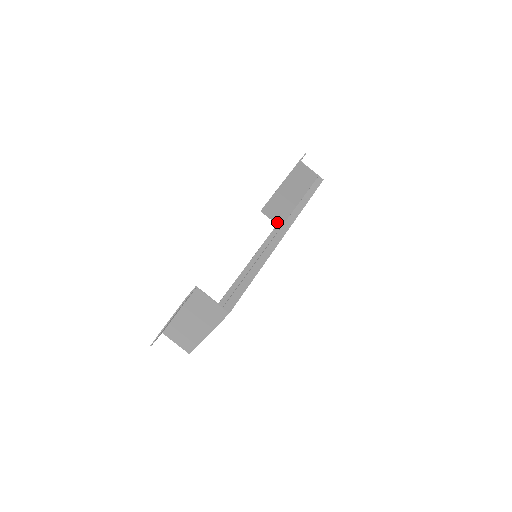
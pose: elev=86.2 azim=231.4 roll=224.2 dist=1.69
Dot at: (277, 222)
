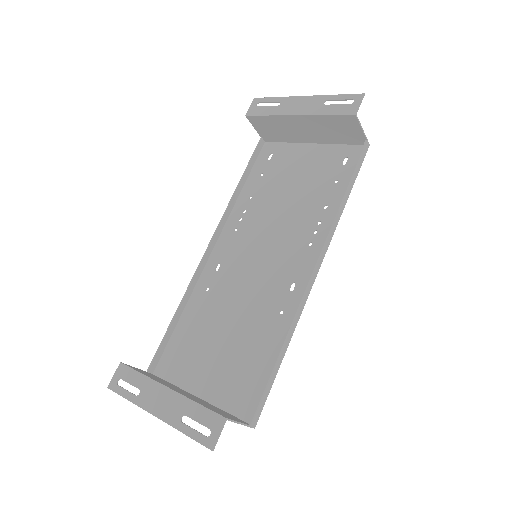
Dot at: (263, 136)
